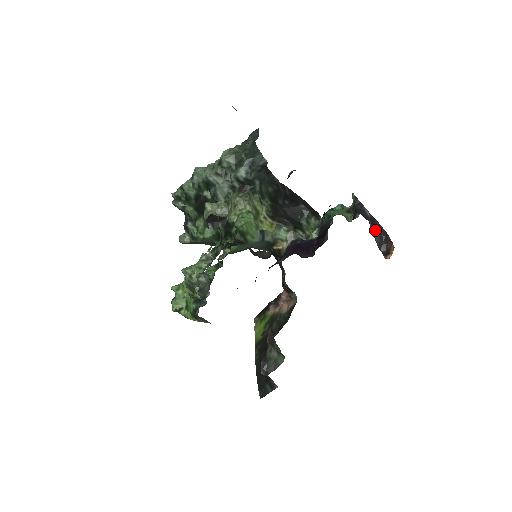
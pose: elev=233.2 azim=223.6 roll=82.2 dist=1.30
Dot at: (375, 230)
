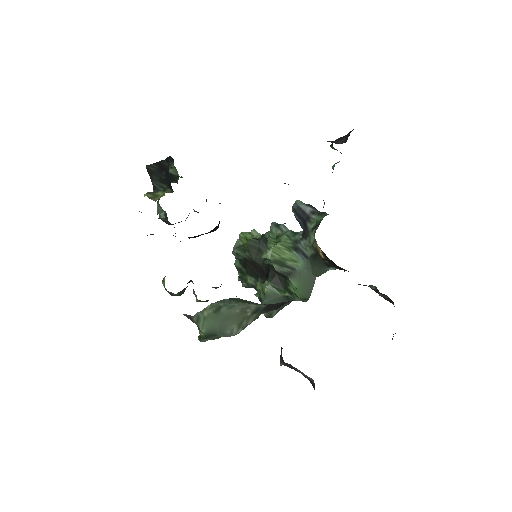
Dot at: occluded
